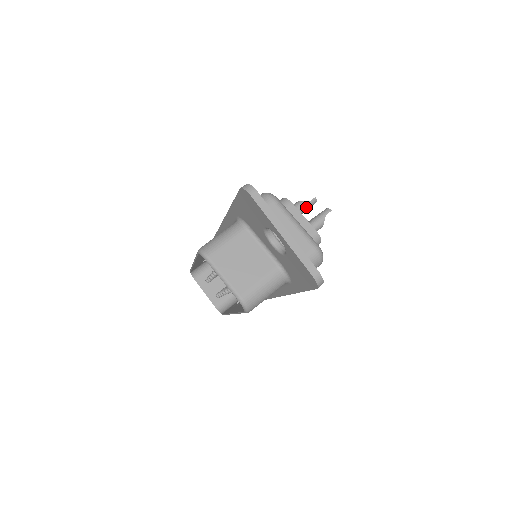
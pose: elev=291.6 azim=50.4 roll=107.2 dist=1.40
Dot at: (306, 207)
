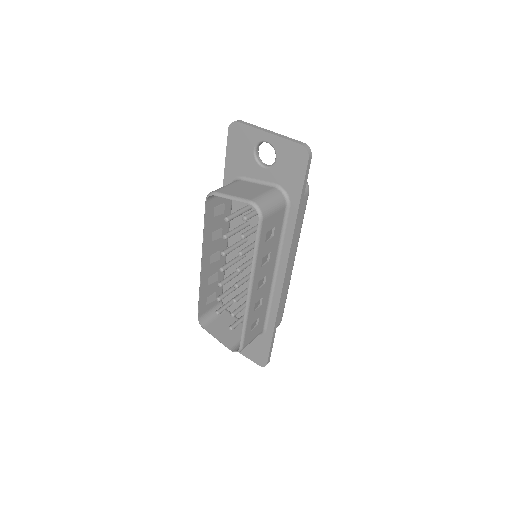
Dot at: occluded
